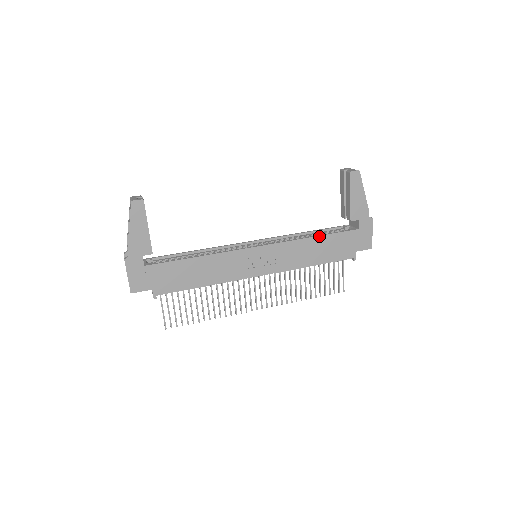
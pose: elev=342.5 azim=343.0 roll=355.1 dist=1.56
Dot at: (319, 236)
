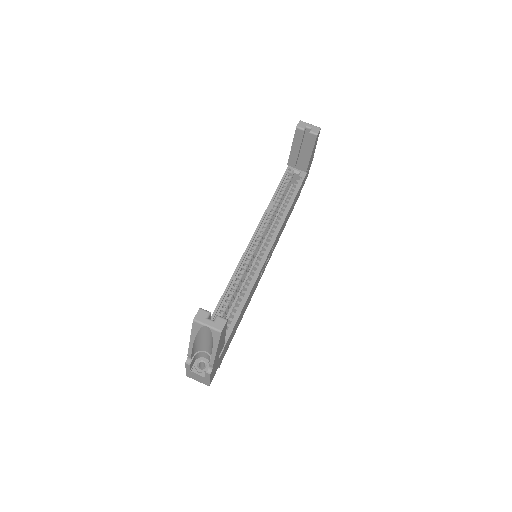
Dot at: (292, 203)
